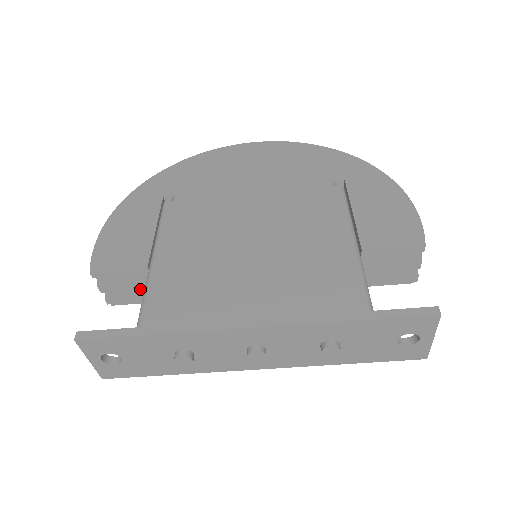
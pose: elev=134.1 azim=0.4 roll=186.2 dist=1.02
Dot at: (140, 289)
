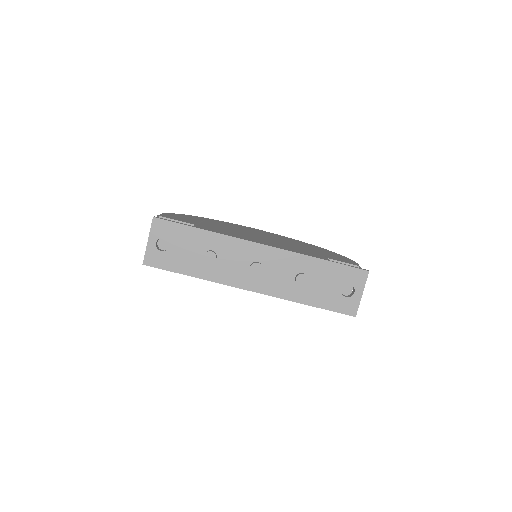
Dot at: occluded
